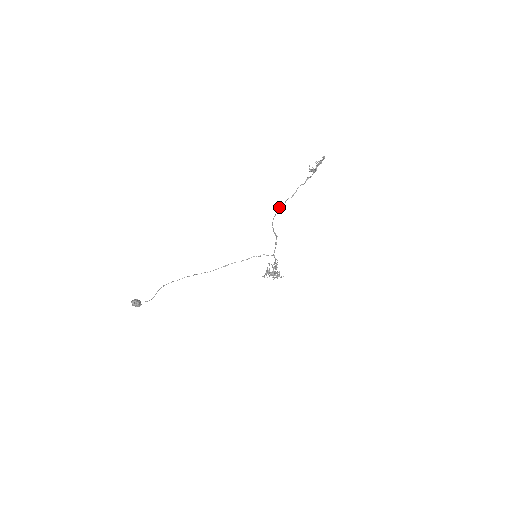
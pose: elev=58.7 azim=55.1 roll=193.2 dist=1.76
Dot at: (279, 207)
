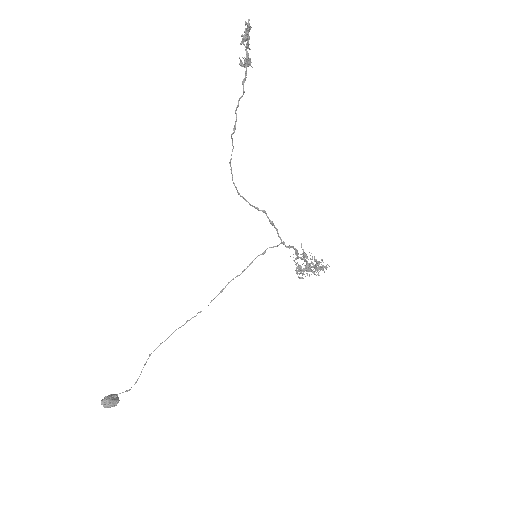
Dot at: occluded
